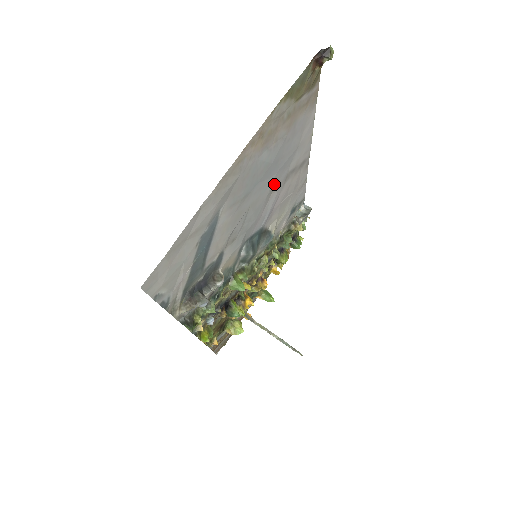
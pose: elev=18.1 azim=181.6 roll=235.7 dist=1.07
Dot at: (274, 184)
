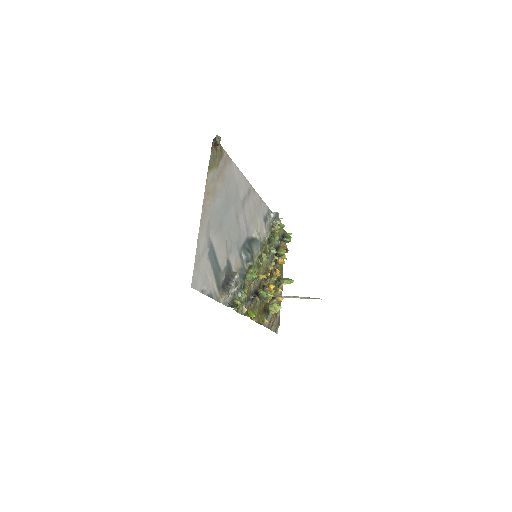
Dot at: (236, 211)
